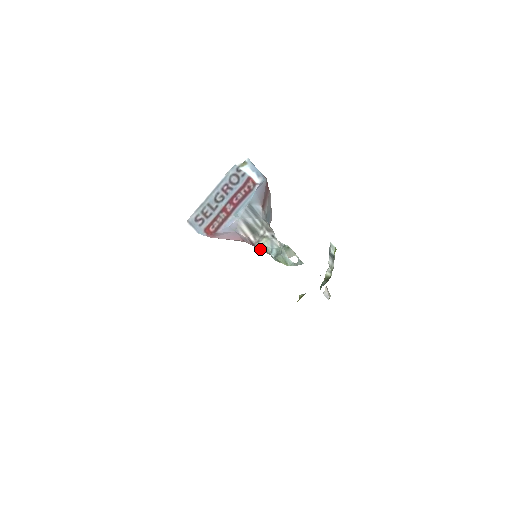
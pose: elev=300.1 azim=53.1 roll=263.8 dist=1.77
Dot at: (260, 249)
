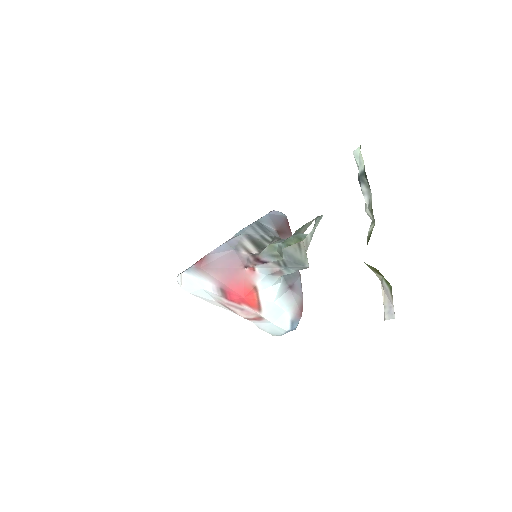
Dot at: (266, 260)
